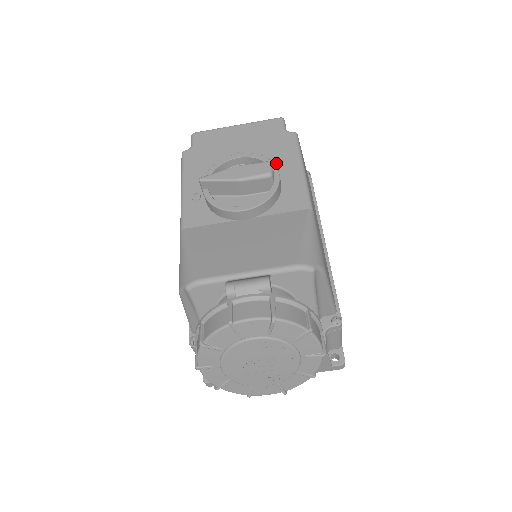
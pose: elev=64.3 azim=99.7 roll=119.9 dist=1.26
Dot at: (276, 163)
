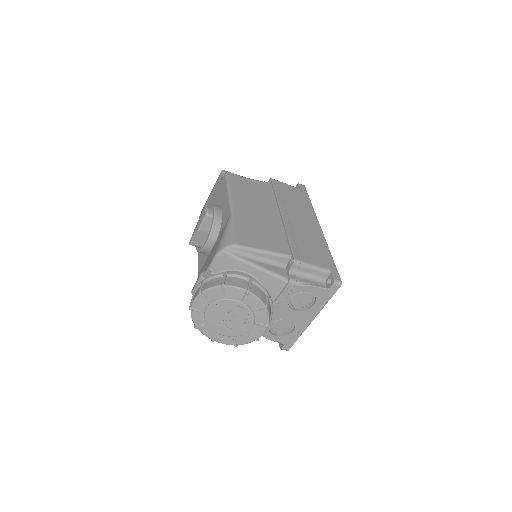
Dot at: (220, 201)
